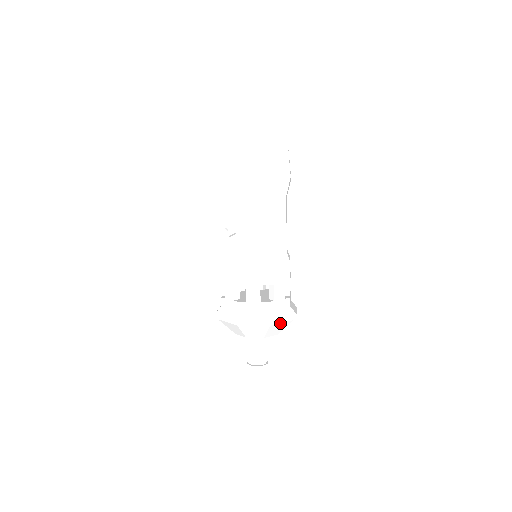
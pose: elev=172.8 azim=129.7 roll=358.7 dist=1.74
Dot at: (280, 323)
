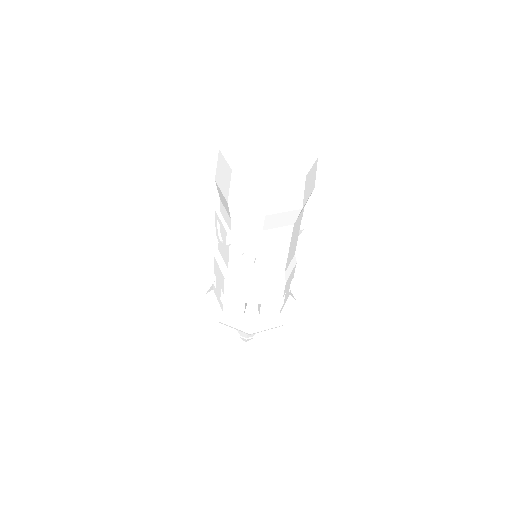
Dot at: occluded
